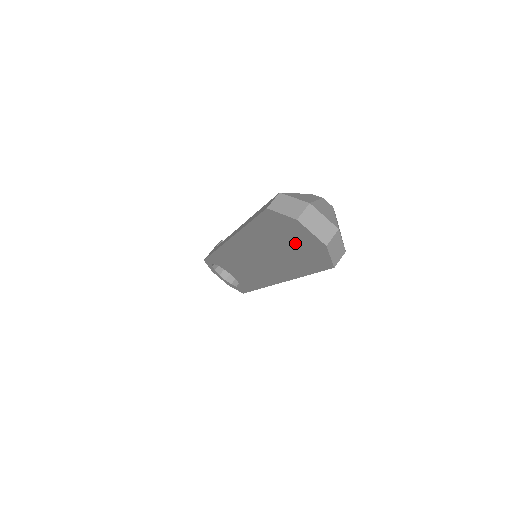
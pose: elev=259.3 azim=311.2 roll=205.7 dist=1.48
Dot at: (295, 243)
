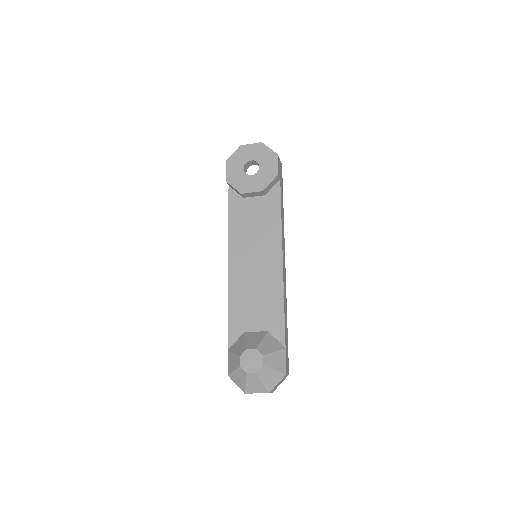
Dot at: occluded
